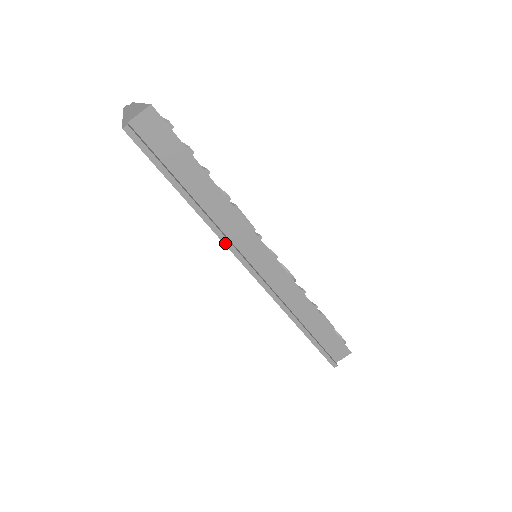
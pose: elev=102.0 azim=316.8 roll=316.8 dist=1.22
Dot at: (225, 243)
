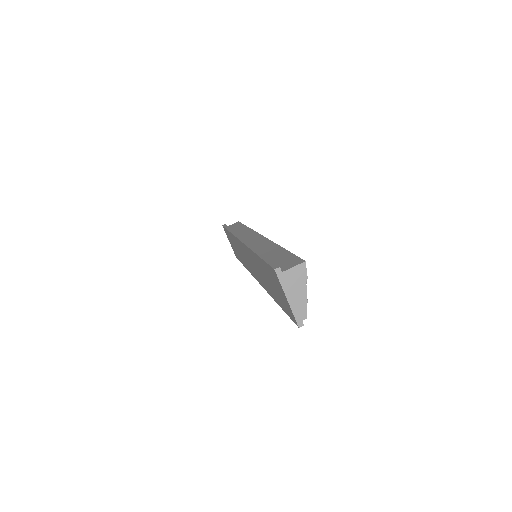
Dot at: (235, 235)
